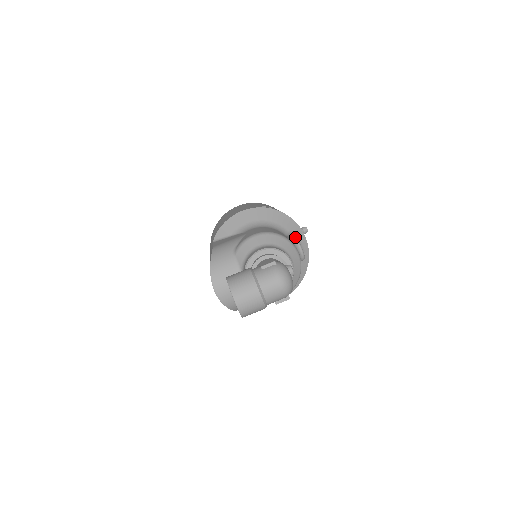
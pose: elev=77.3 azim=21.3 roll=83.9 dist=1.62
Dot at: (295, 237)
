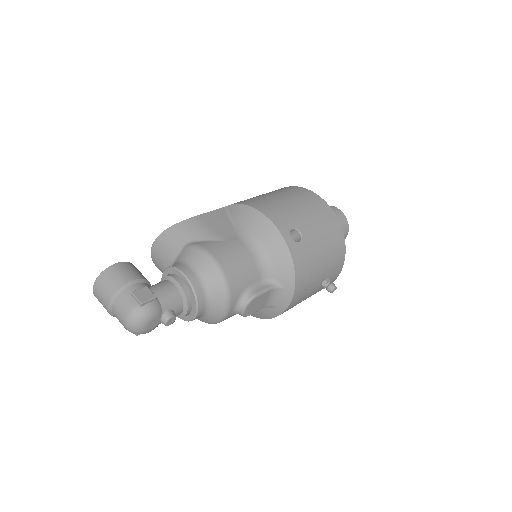
Dot at: (255, 294)
